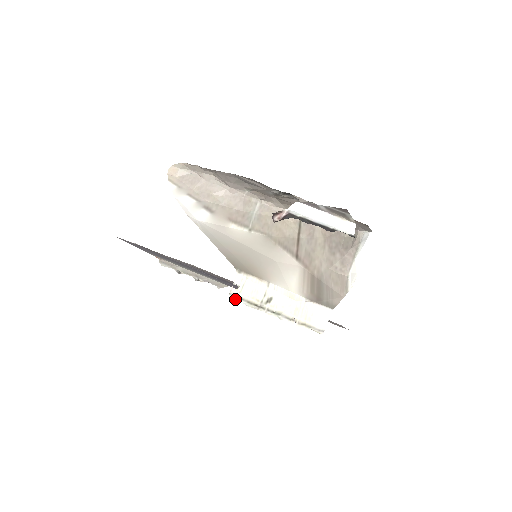
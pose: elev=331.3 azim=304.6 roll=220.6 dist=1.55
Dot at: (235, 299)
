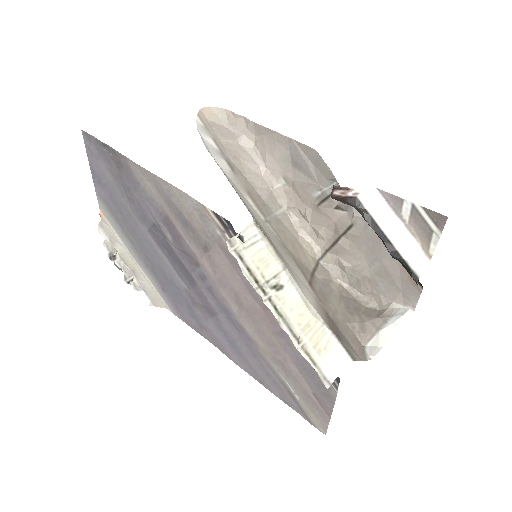
Dot at: (233, 252)
